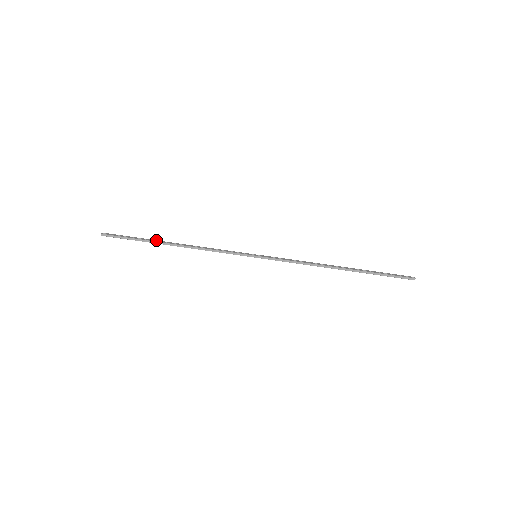
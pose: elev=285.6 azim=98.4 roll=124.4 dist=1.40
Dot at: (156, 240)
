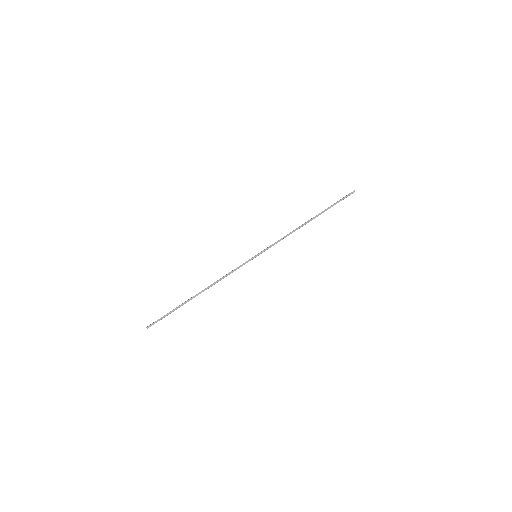
Dot at: (186, 301)
